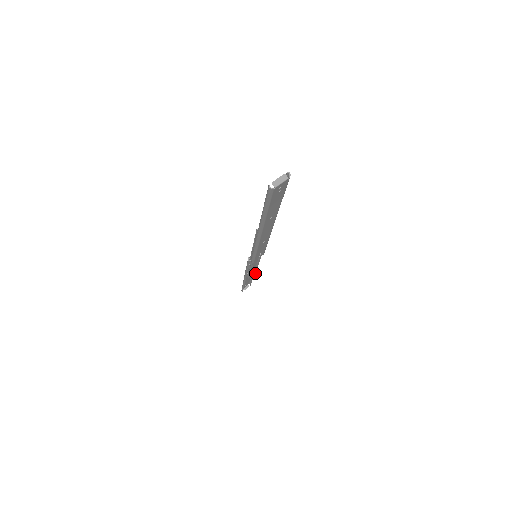
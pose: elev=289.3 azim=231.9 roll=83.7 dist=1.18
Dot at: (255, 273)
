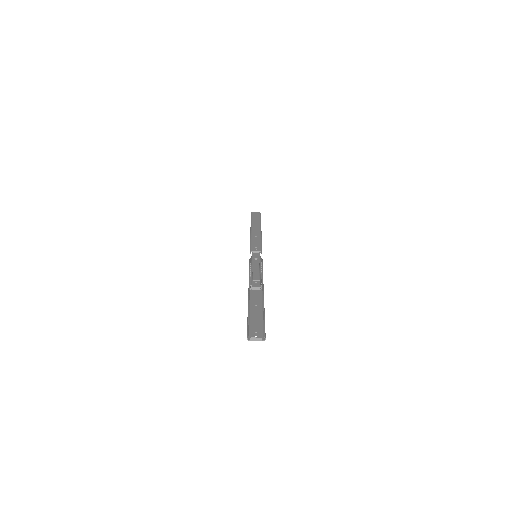
Dot at: occluded
